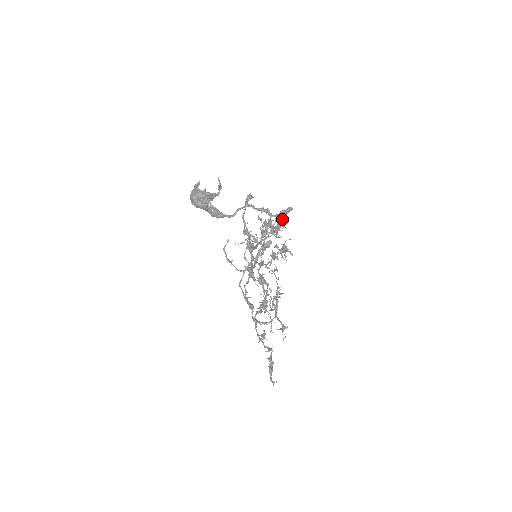
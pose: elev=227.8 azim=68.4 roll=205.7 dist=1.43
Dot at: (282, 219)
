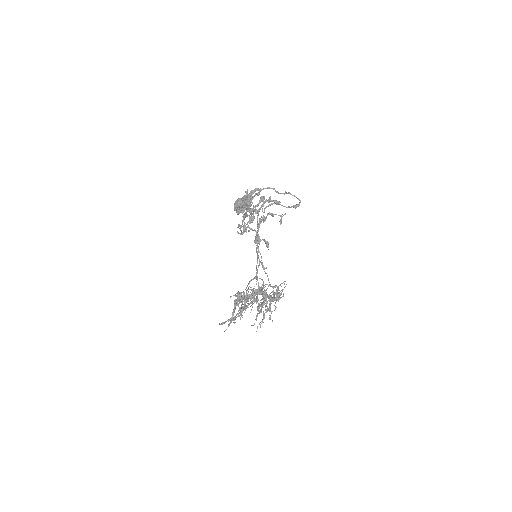
Dot at: (291, 207)
